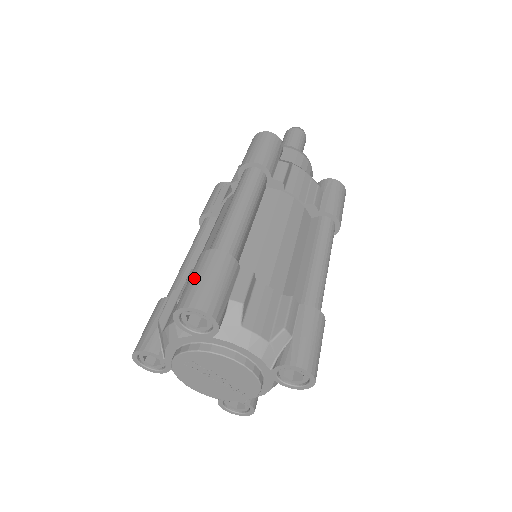
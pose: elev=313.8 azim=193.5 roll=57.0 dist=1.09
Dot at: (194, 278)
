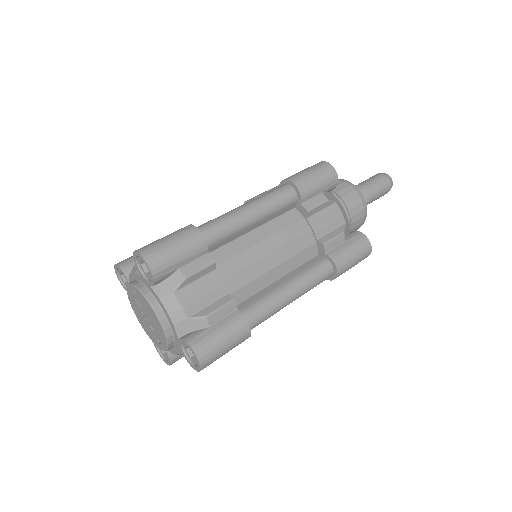
Dot at: (164, 238)
